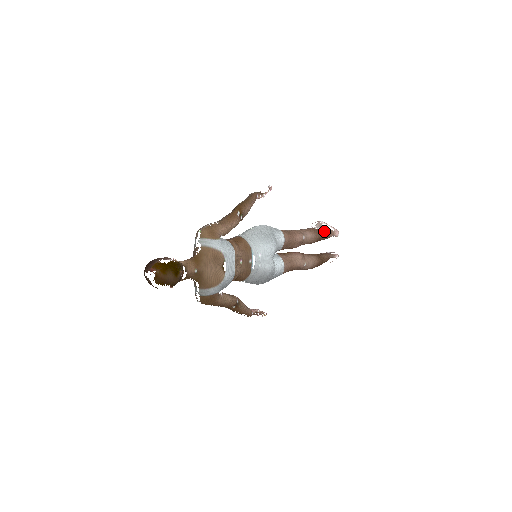
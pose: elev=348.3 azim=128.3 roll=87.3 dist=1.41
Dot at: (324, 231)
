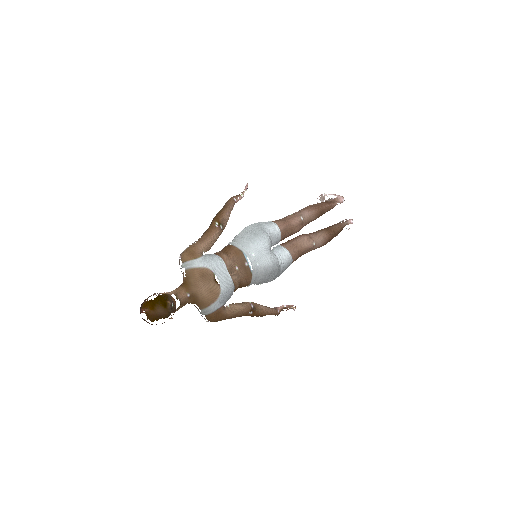
Dot at: (325, 203)
